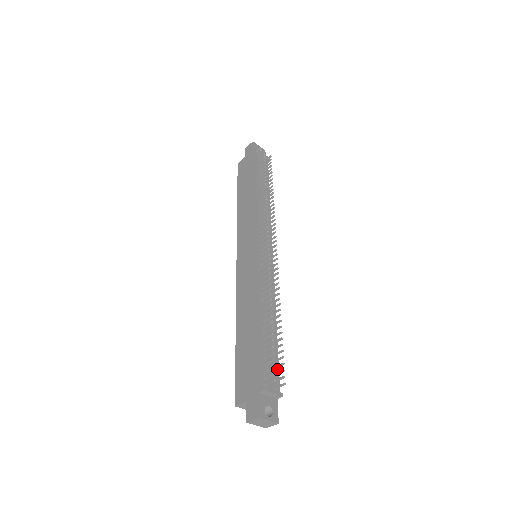
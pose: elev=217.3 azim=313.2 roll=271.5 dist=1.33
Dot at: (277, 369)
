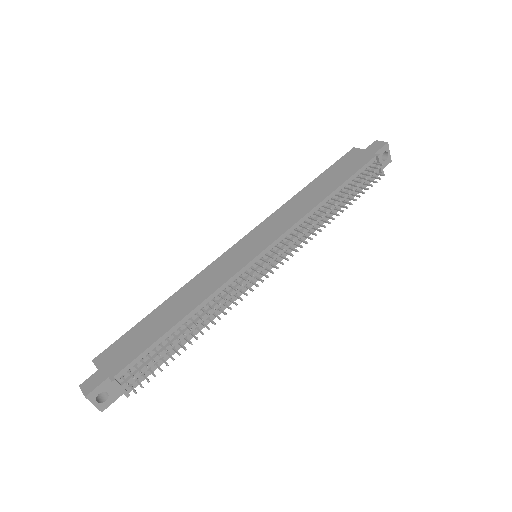
Dot at: (150, 371)
